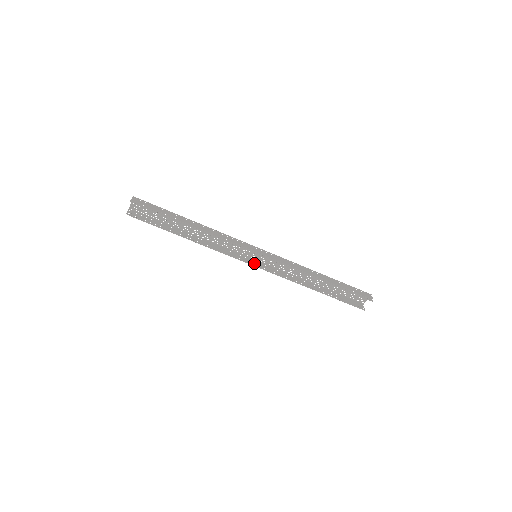
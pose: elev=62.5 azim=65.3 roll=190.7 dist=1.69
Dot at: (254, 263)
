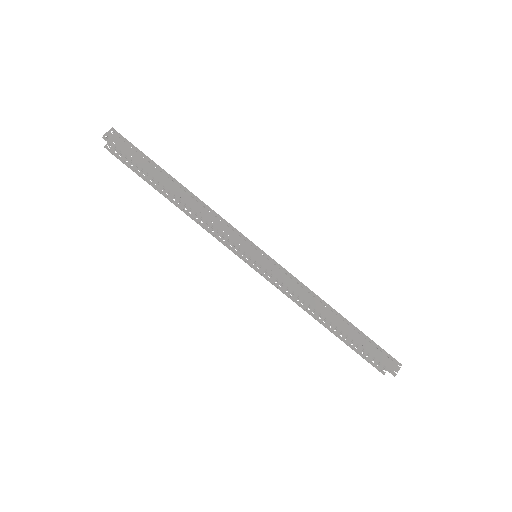
Dot at: occluded
